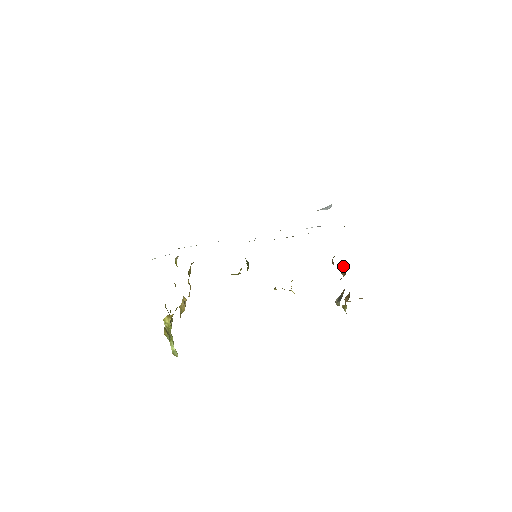
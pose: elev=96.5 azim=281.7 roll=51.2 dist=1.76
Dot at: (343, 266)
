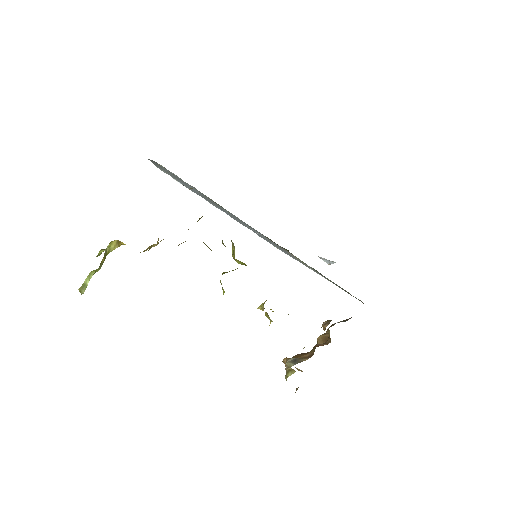
Dot at: (328, 334)
